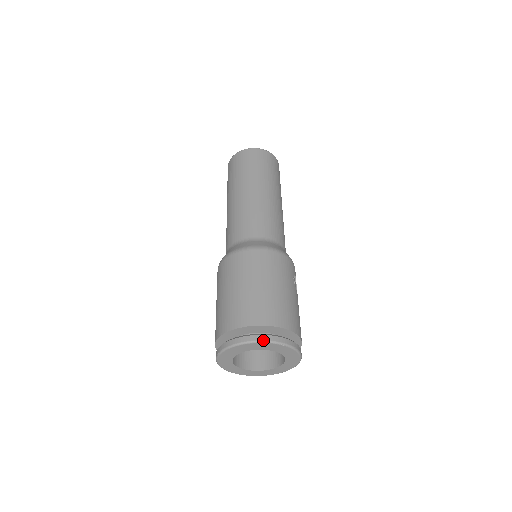
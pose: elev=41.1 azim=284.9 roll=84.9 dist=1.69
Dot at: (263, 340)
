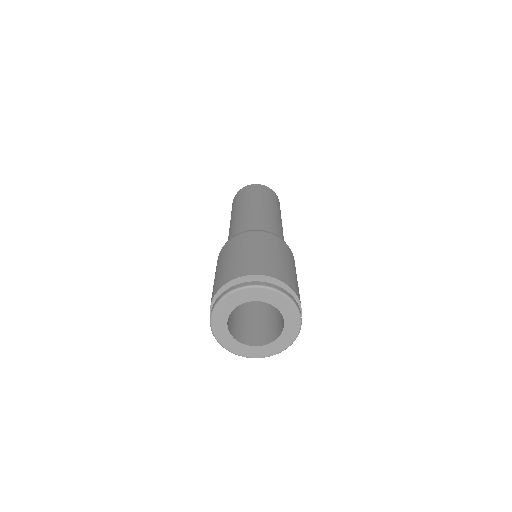
Dot at: (274, 287)
